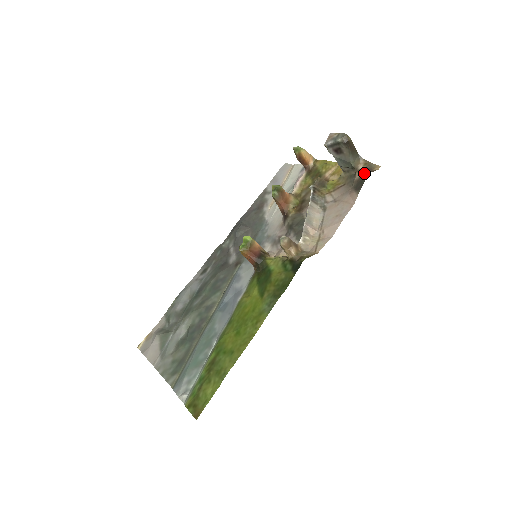
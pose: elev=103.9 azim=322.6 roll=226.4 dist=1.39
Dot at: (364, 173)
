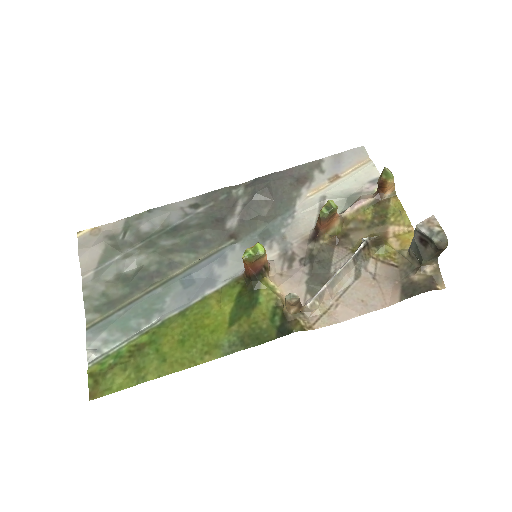
Dot at: (425, 281)
